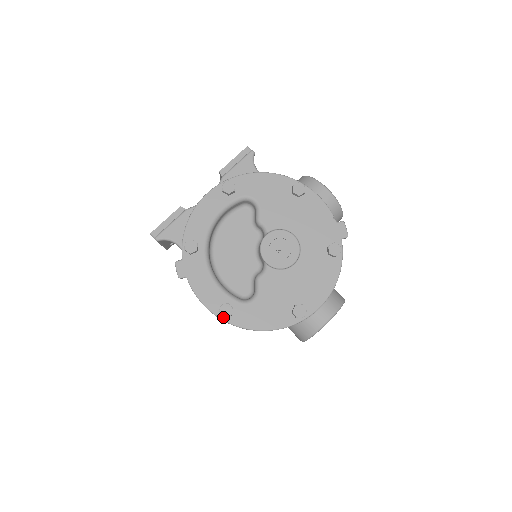
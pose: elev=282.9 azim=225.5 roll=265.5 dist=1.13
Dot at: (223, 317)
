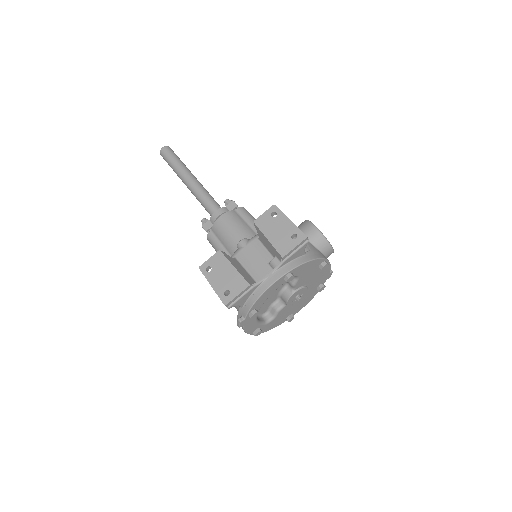
Dot at: (254, 334)
